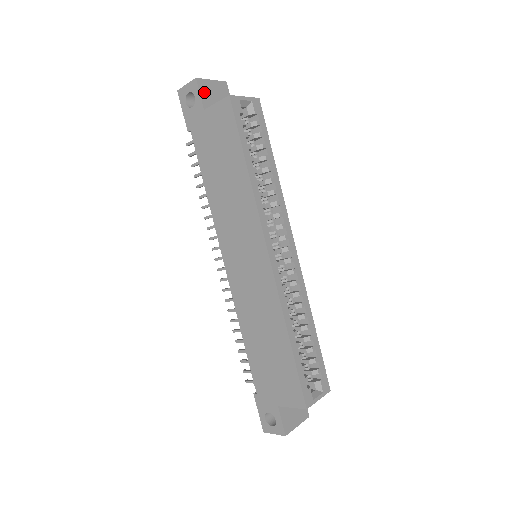
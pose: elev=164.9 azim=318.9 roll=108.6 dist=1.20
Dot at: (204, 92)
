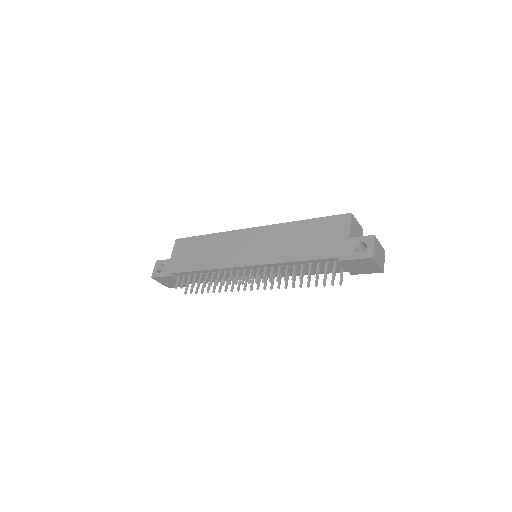
Dot at: occluded
